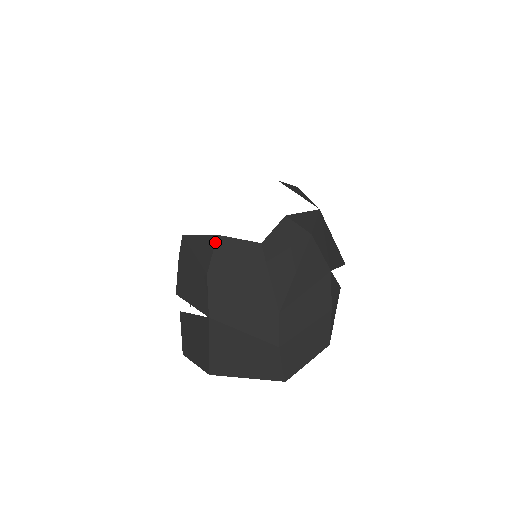
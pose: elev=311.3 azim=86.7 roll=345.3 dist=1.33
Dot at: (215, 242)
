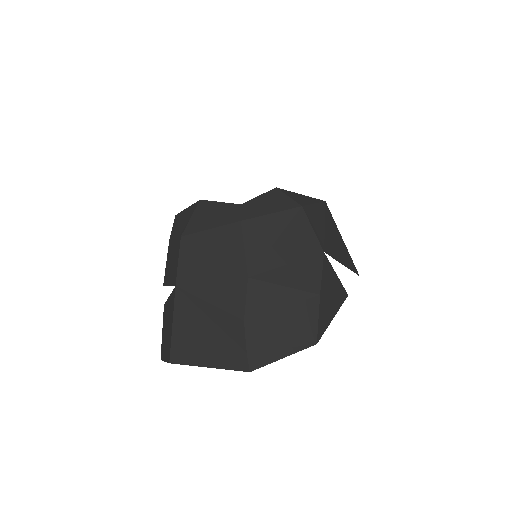
Dot at: (196, 206)
